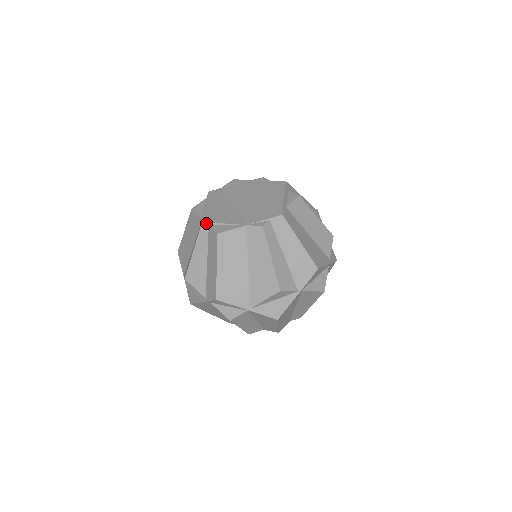
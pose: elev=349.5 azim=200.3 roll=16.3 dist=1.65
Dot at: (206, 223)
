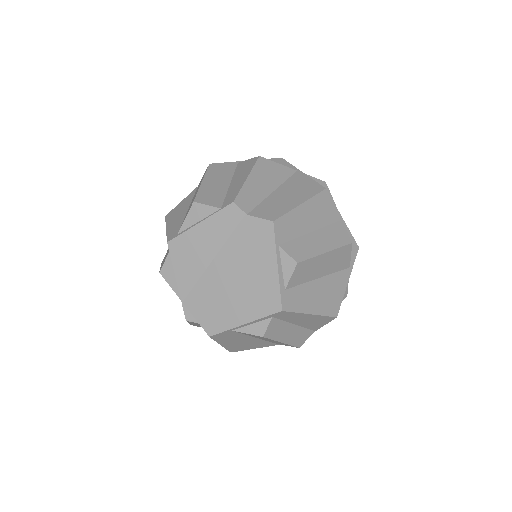
Dot at: (168, 248)
